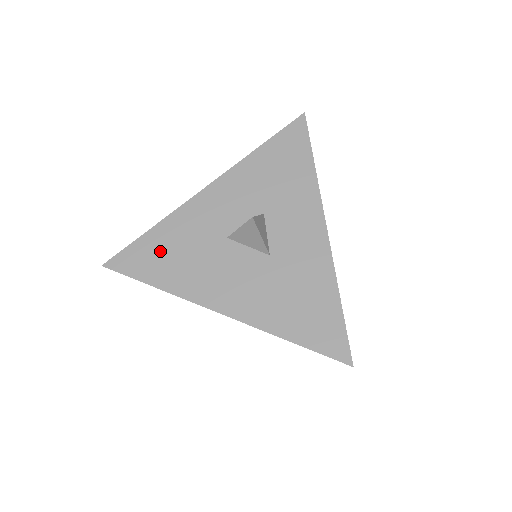
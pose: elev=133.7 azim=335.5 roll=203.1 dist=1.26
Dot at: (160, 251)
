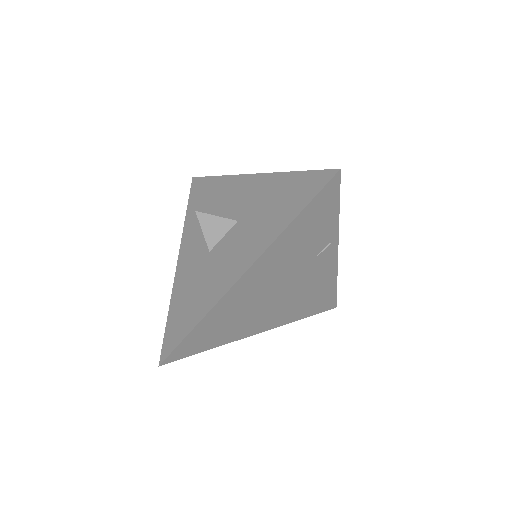
Dot at: (183, 310)
